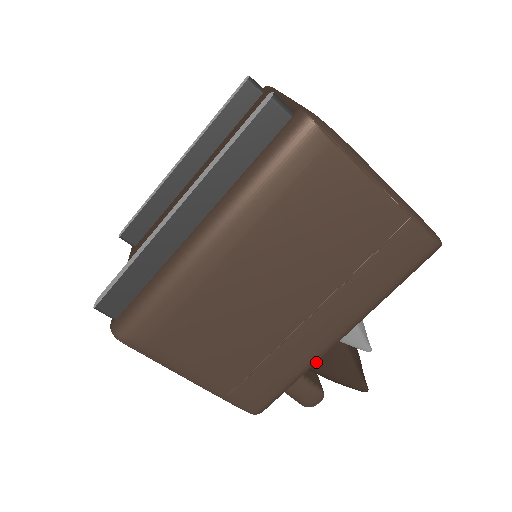
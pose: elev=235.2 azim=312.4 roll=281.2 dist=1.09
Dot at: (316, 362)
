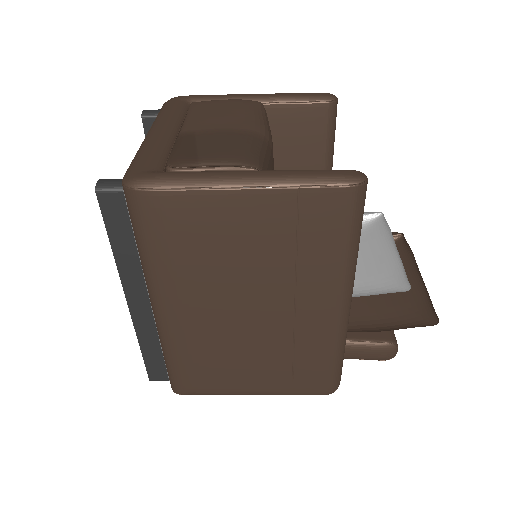
Dot at: (381, 310)
